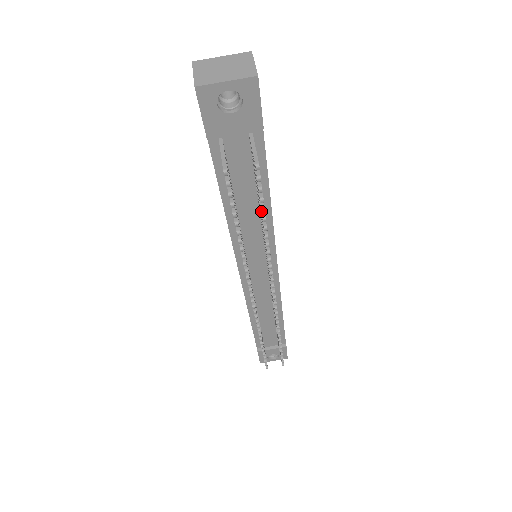
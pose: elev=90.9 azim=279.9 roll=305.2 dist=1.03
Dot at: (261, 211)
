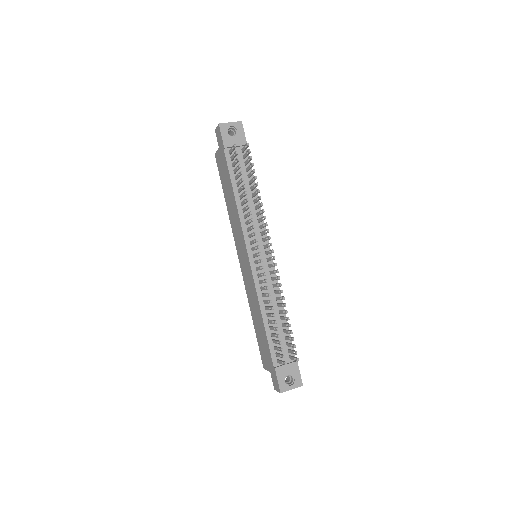
Dot at: (253, 171)
